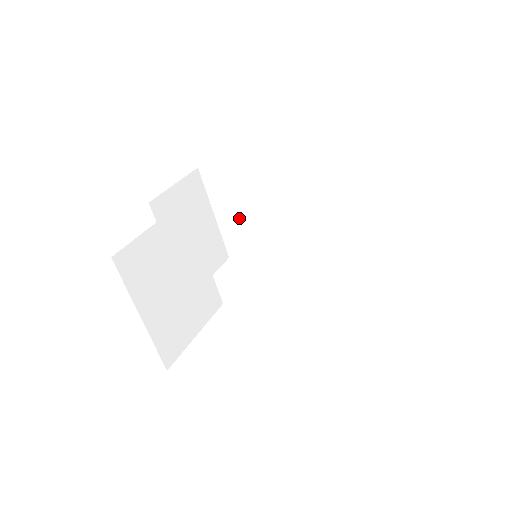
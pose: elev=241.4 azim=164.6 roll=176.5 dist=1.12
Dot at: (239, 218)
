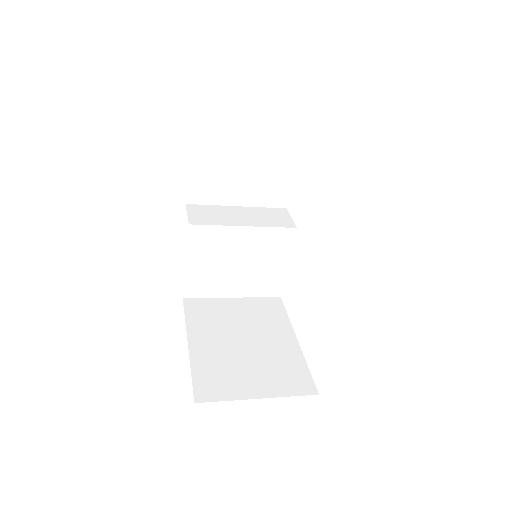
Dot at: occluded
